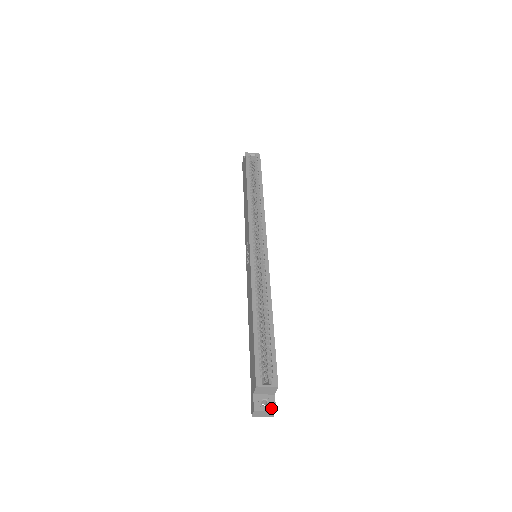
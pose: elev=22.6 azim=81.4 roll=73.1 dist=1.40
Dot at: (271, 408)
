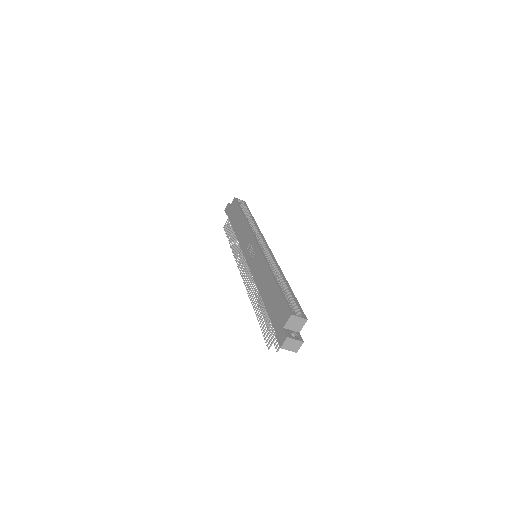
Dot at: (300, 339)
